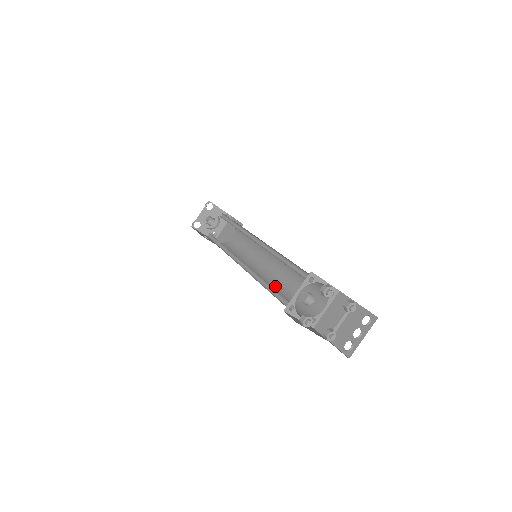
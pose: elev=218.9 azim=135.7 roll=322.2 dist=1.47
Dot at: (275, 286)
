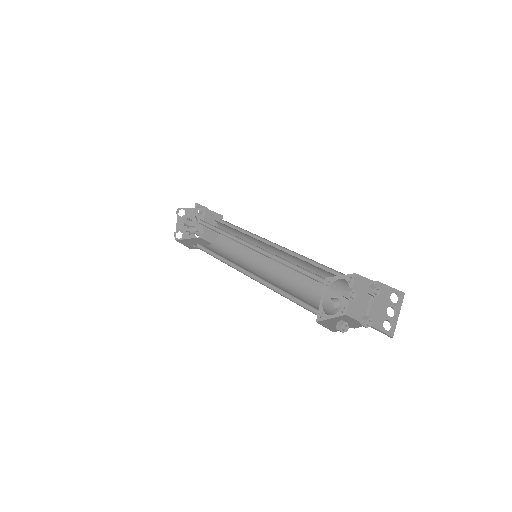
Dot at: (289, 281)
